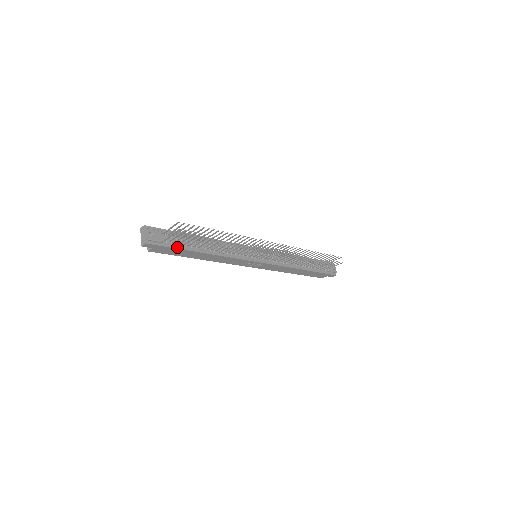
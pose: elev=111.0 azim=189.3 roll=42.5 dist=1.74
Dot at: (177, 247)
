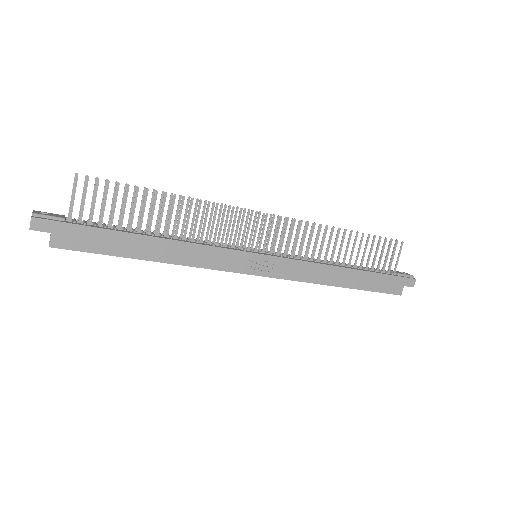
Dot at: (96, 227)
